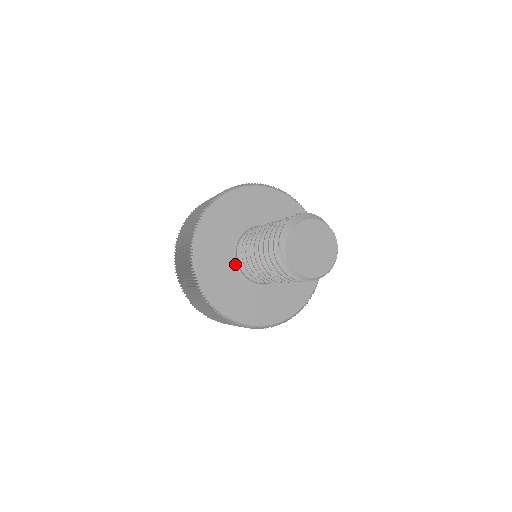
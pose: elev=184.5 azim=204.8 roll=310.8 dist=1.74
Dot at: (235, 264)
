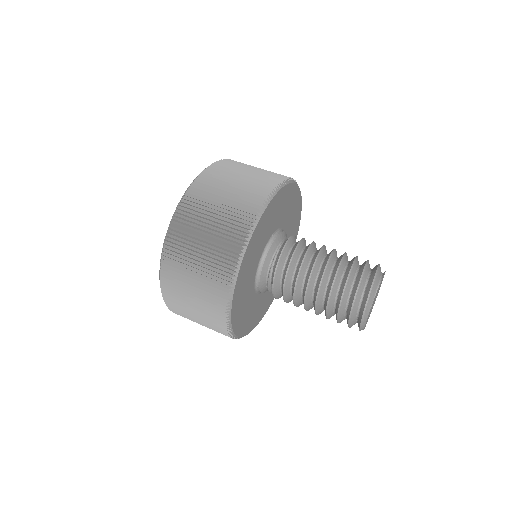
Dot at: (255, 290)
